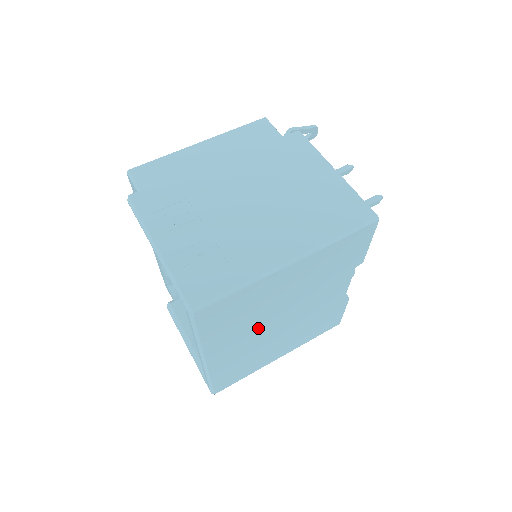
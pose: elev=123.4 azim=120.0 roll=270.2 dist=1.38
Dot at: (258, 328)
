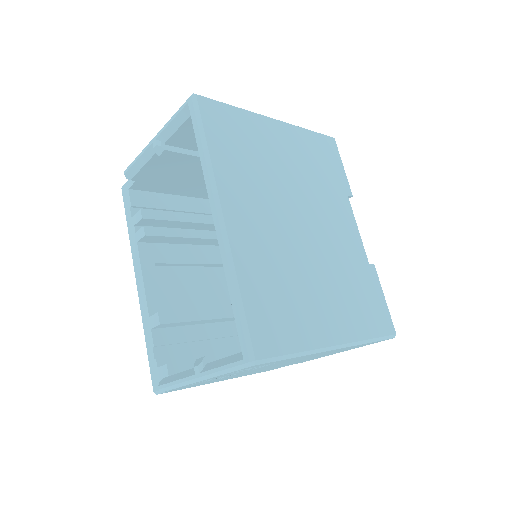
Dot at: (274, 206)
